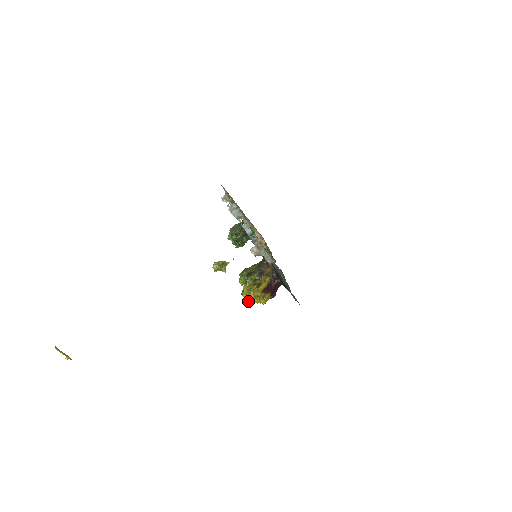
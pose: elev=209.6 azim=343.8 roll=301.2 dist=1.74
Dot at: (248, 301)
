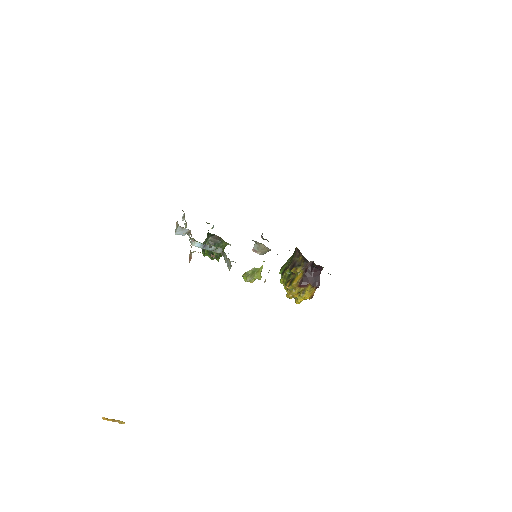
Dot at: (296, 301)
